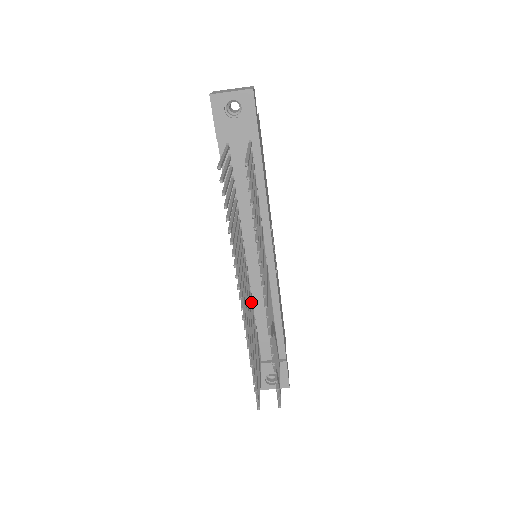
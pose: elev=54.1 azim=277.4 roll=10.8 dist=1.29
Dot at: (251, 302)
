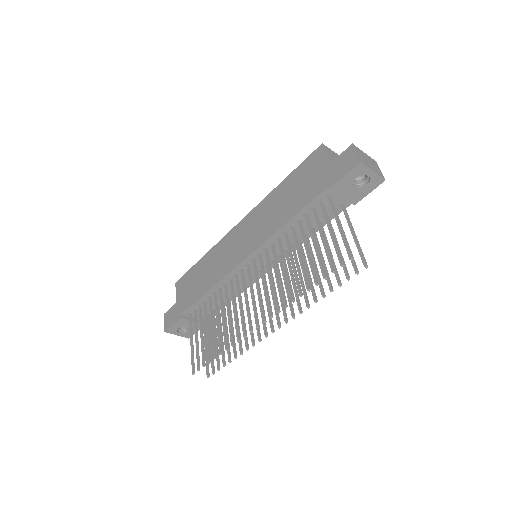
Dot at: (226, 286)
